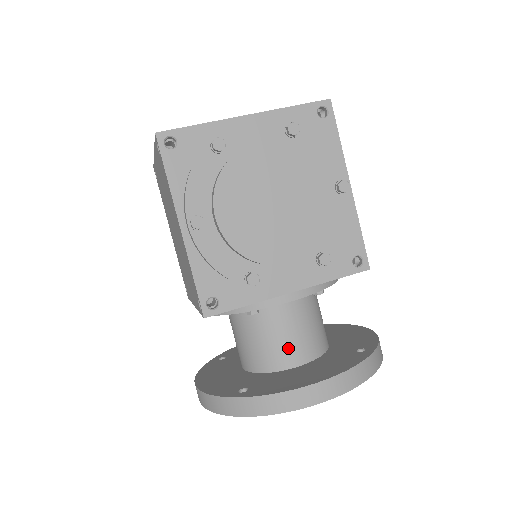
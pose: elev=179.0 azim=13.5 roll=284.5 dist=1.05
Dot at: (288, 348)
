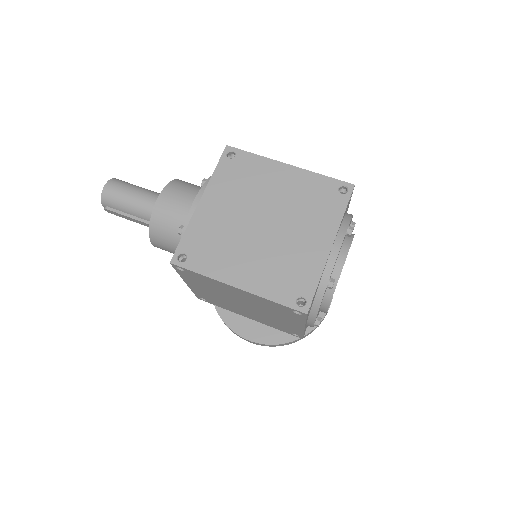
Dot at: occluded
